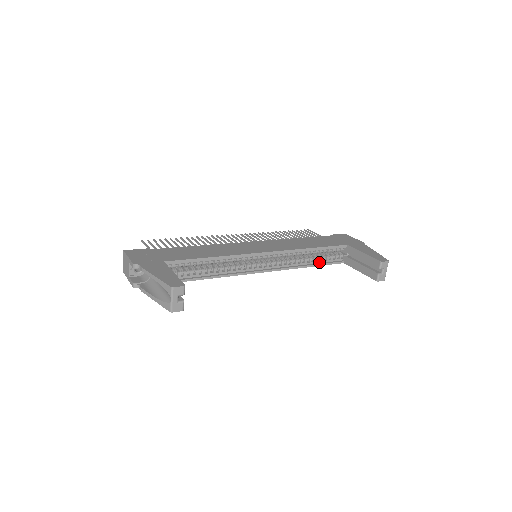
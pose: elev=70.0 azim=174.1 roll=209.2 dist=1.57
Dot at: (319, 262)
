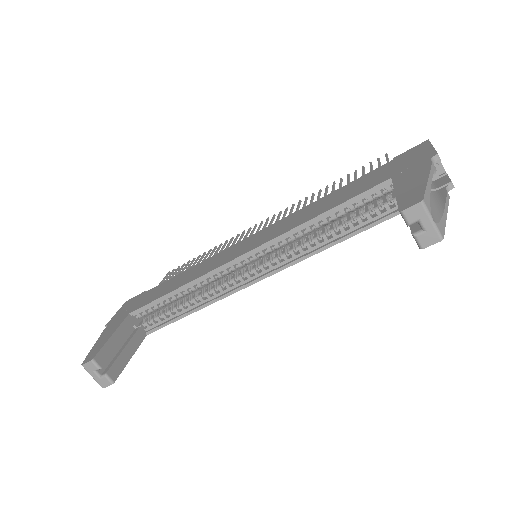
Dot at: (353, 229)
